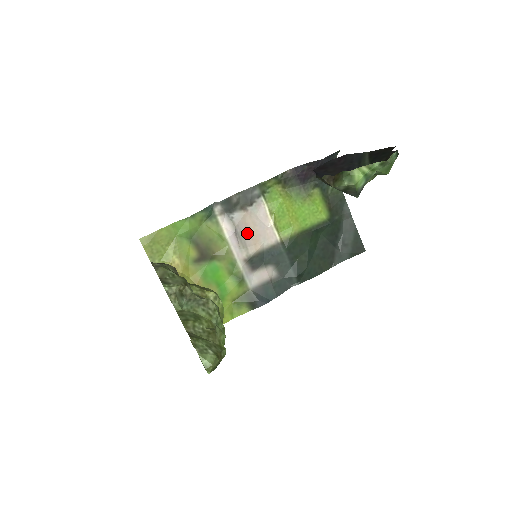
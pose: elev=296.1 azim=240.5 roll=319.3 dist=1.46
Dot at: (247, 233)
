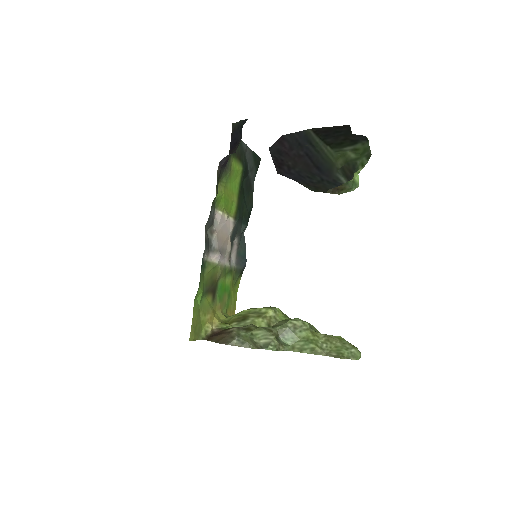
Dot at: (223, 243)
